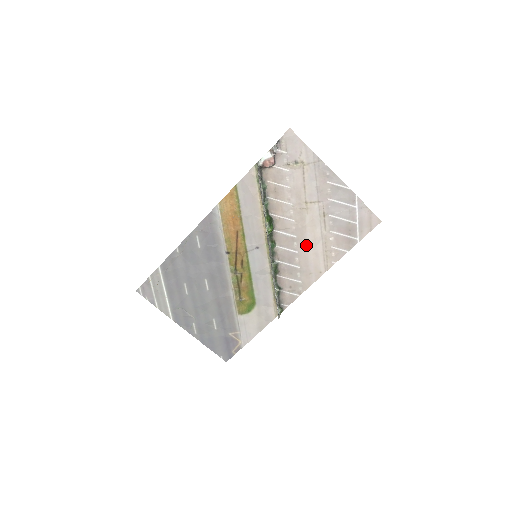
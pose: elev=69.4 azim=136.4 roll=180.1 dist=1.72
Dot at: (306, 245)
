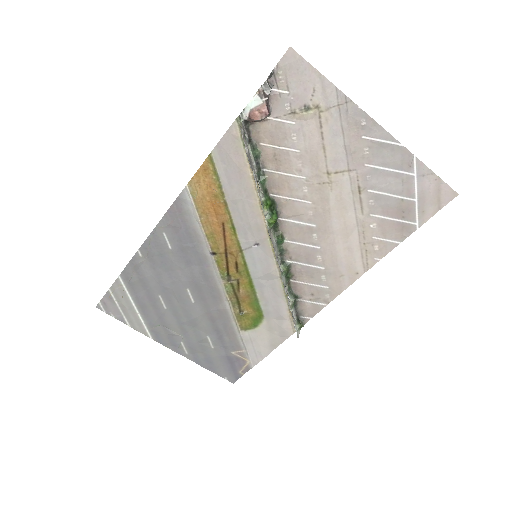
Dot at: (332, 237)
